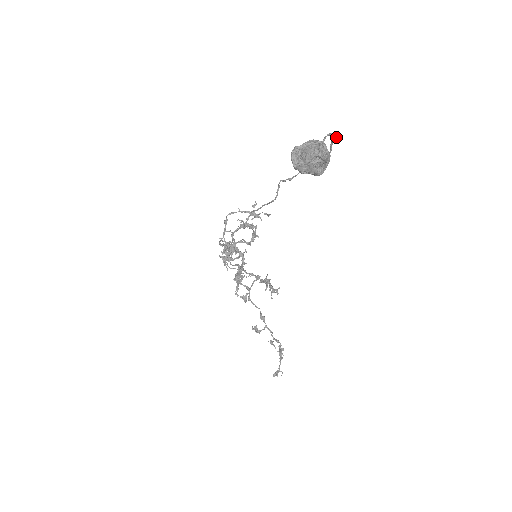
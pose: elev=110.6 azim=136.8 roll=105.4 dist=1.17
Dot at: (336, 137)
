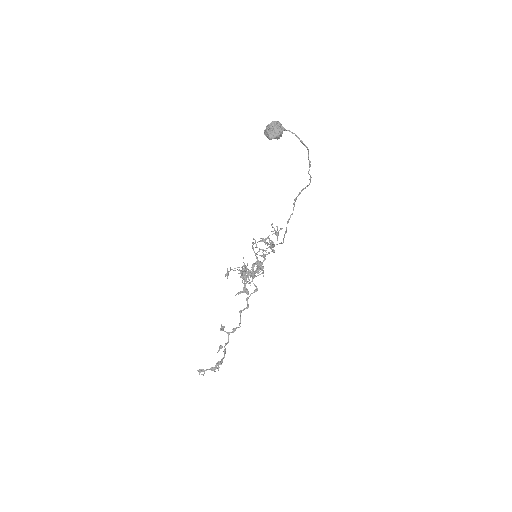
Dot at: (308, 154)
